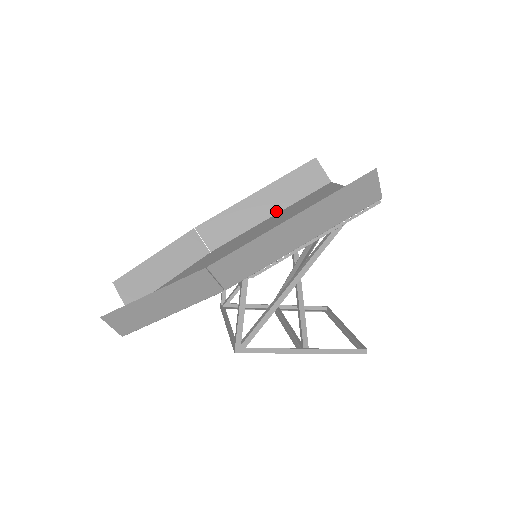
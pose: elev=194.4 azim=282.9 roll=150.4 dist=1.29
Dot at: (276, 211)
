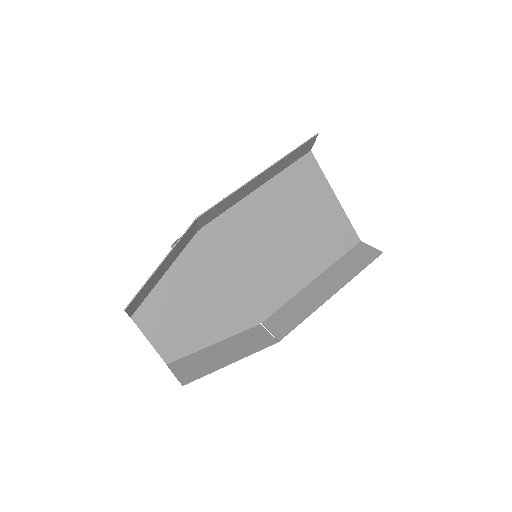
Dot at: (264, 183)
